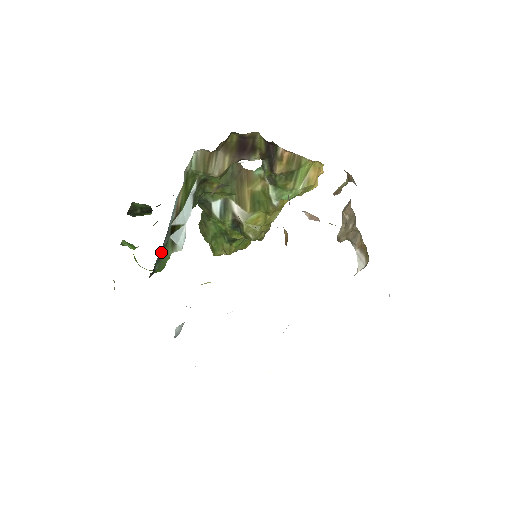
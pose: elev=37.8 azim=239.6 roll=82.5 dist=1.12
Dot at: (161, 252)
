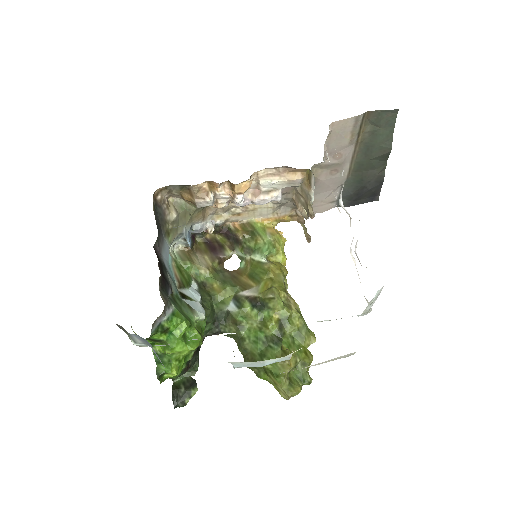
Dot at: (174, 299)
